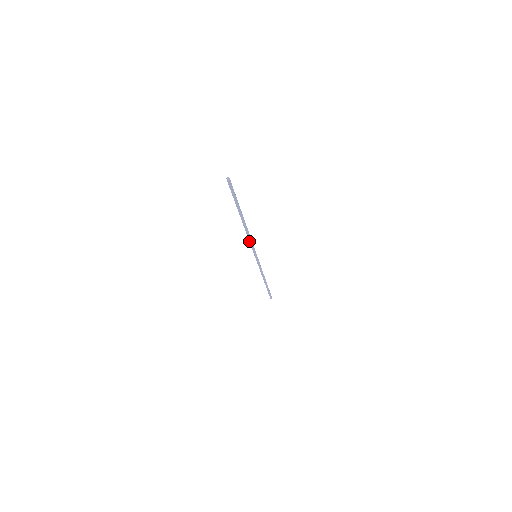
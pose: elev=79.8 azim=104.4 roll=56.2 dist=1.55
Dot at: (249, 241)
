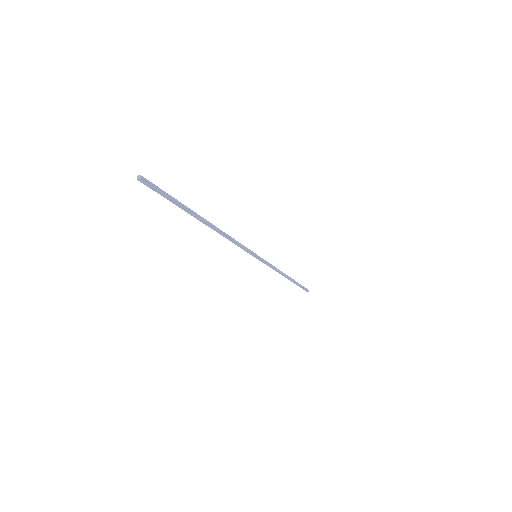
Dot at: occluded
